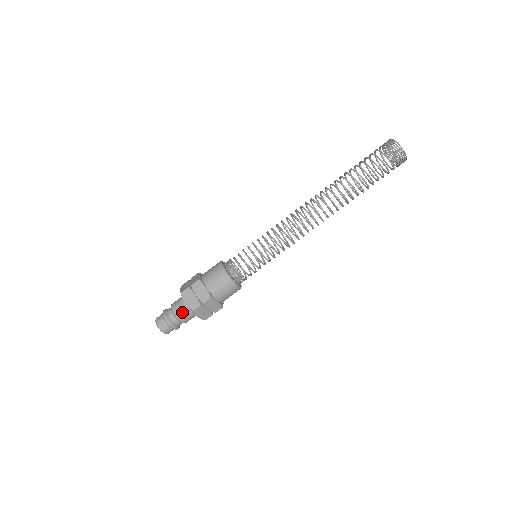
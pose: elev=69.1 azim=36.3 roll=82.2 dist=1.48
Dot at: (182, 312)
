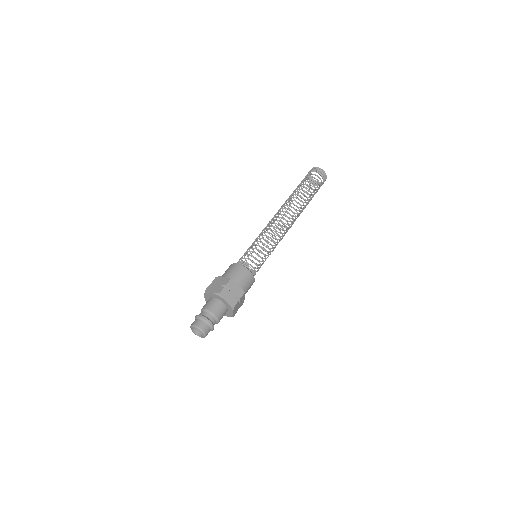
Dot at: (211, 305)
